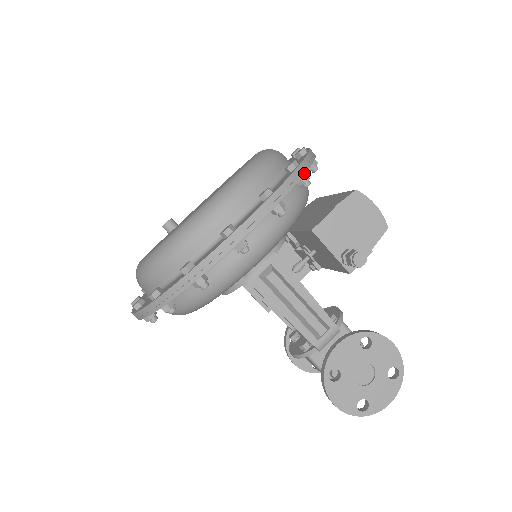
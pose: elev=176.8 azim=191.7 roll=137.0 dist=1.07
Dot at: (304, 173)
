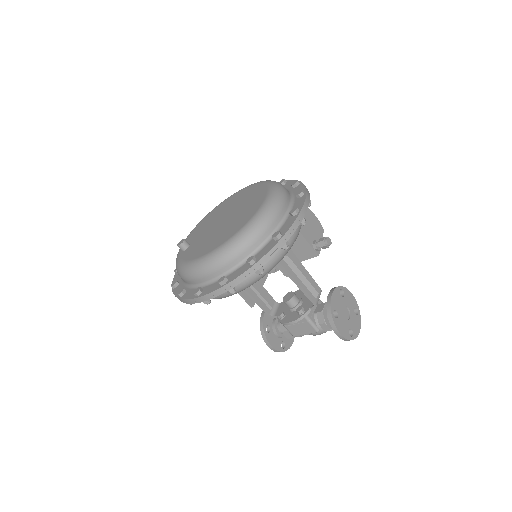
Dot at: occluded
